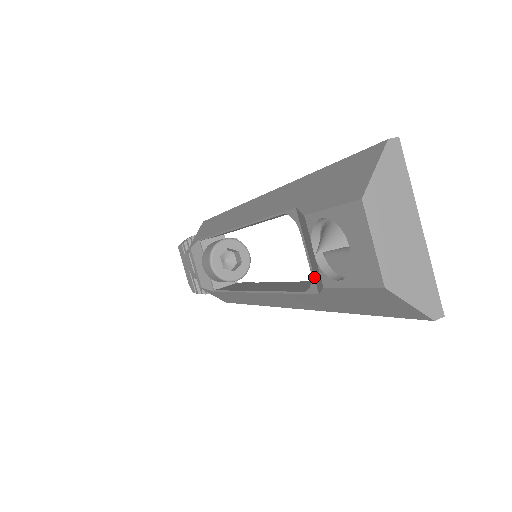
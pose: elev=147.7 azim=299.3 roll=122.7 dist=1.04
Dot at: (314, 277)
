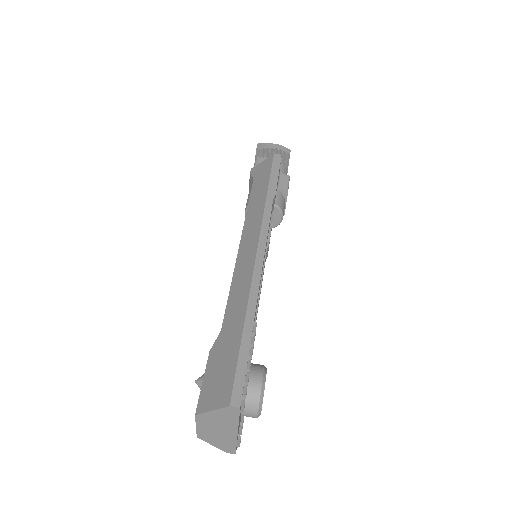
Dot at: occluded
